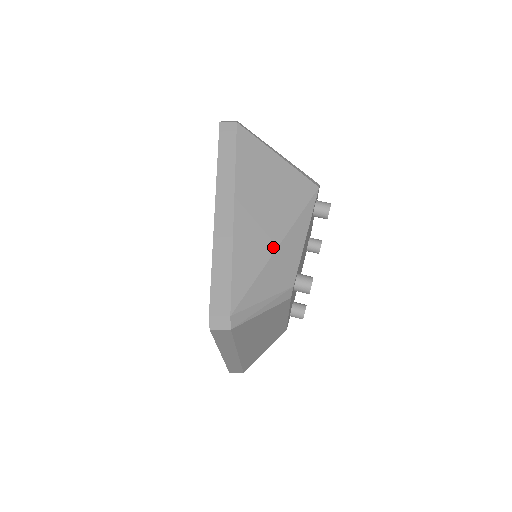
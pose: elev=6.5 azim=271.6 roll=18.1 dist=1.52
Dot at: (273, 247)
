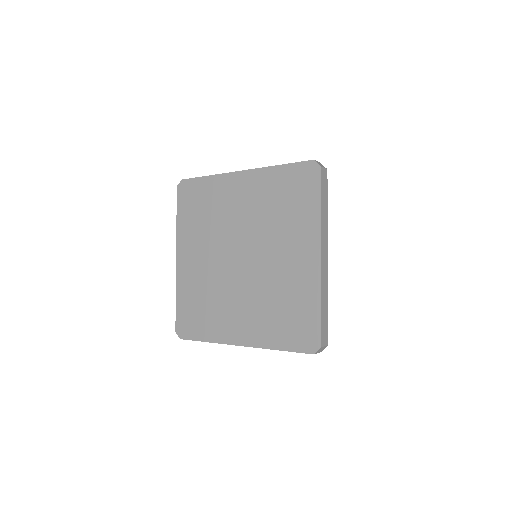
Dot at: occluded
